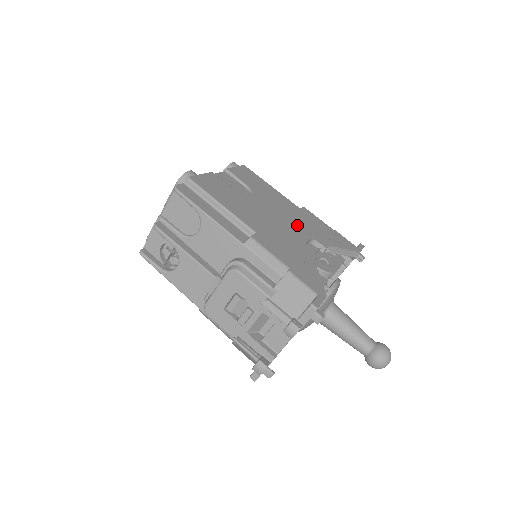
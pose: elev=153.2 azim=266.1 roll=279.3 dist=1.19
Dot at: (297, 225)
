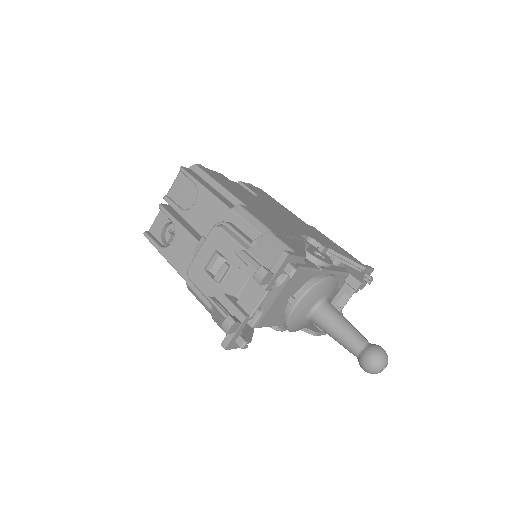
Dot at: (297, 226)
